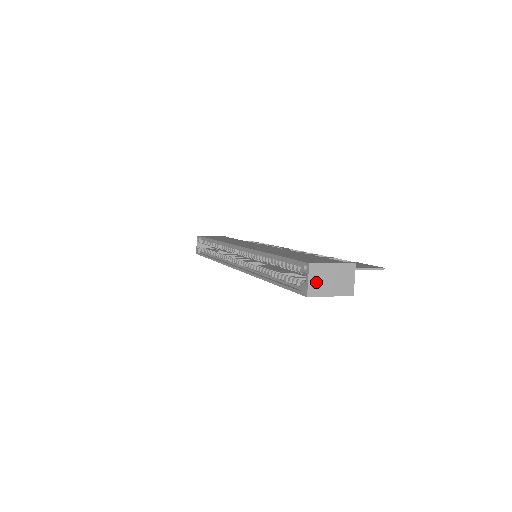
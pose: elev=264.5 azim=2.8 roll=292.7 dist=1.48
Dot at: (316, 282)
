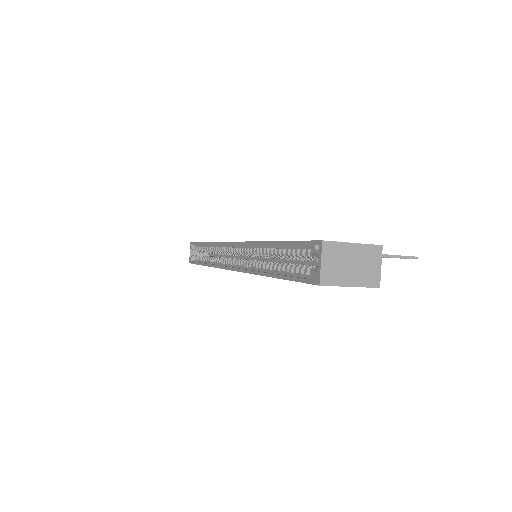
Dot at: (331, 266)
